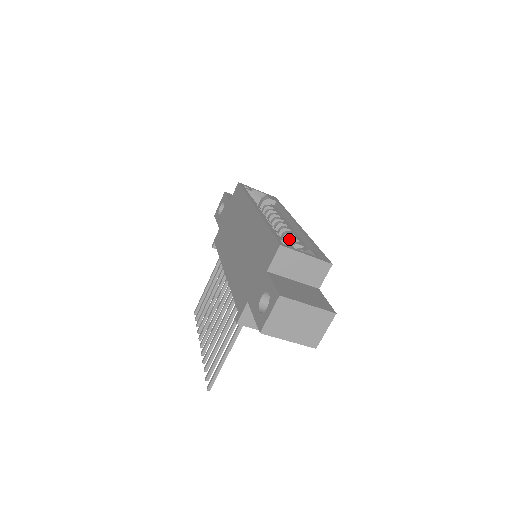
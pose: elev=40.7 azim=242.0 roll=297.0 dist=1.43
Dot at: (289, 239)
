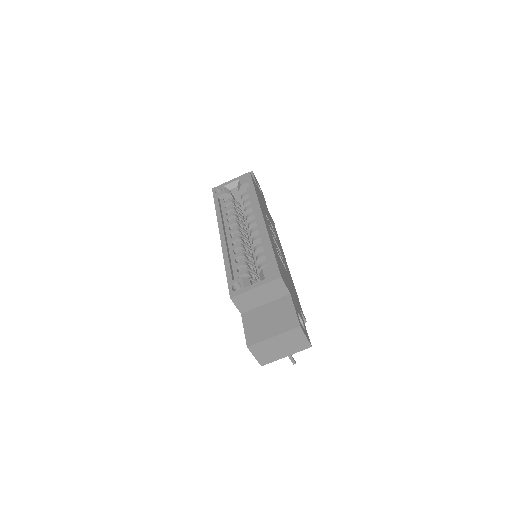
Dot at: (254, 251)
